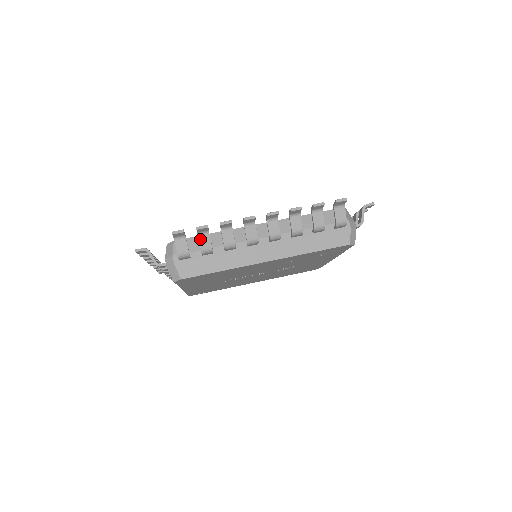
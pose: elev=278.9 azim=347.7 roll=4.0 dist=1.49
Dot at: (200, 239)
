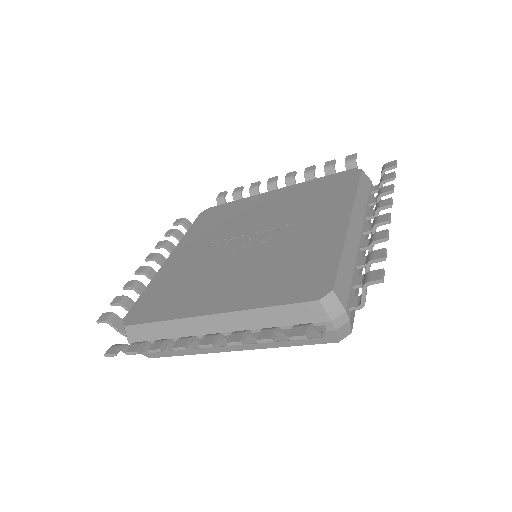
Dot at: occluded
